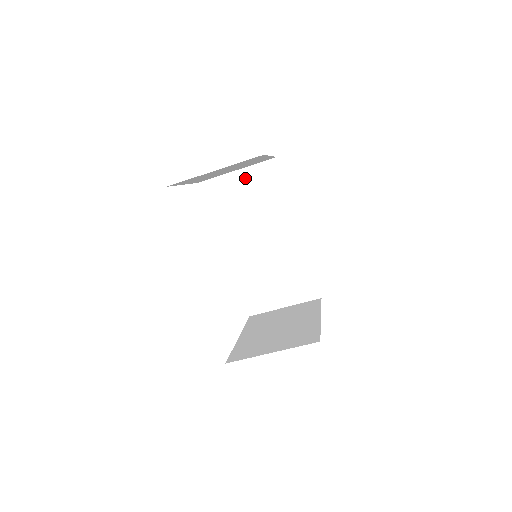
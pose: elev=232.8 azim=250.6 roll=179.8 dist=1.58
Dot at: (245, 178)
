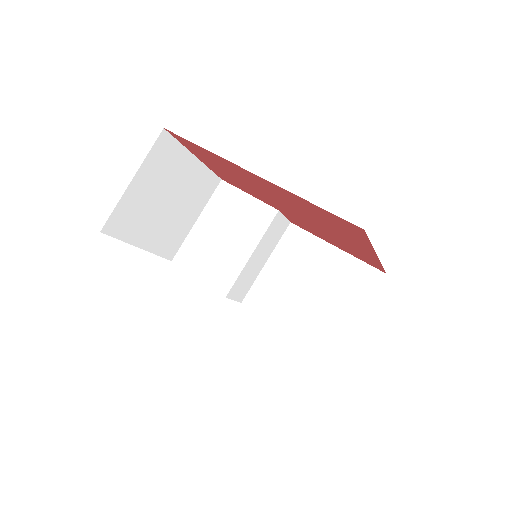
Dot at: (208, 219)
